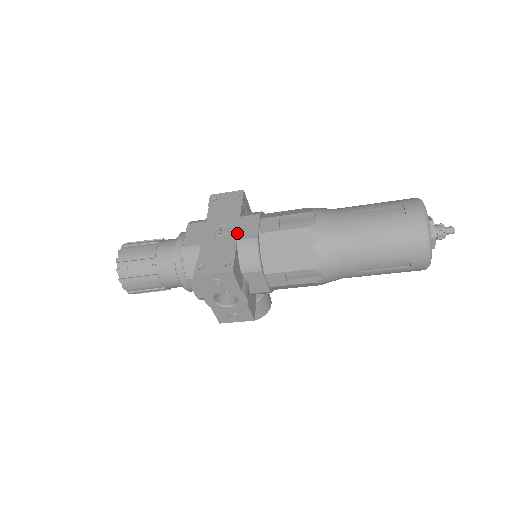
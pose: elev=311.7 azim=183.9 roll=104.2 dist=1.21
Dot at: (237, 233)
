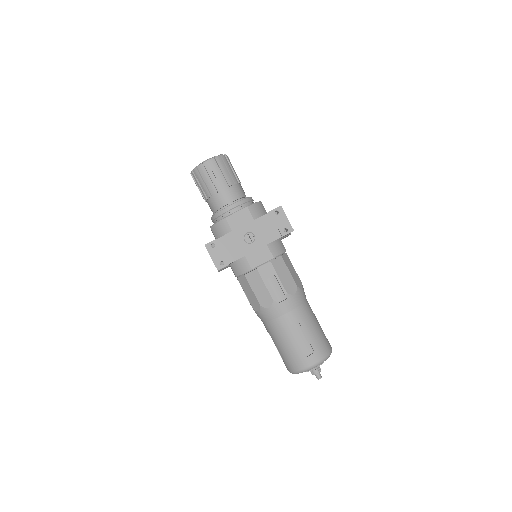
Dot at: (251, 252)
